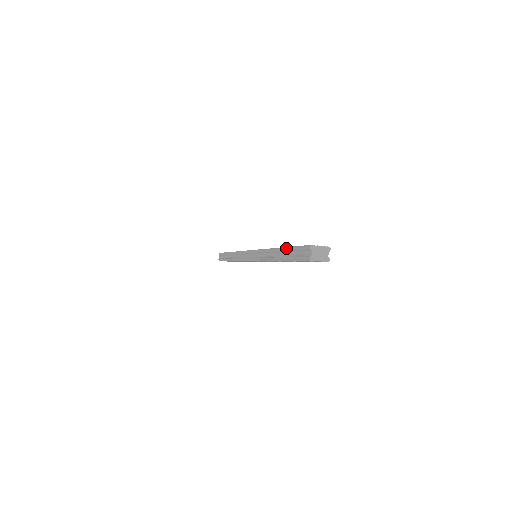
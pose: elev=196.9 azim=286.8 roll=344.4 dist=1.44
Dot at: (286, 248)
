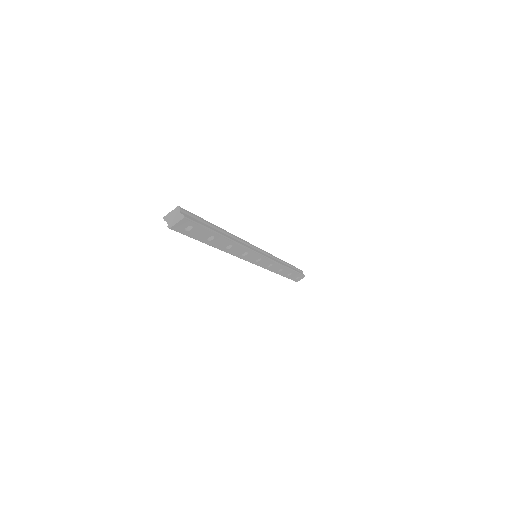
Dot at: occluded
